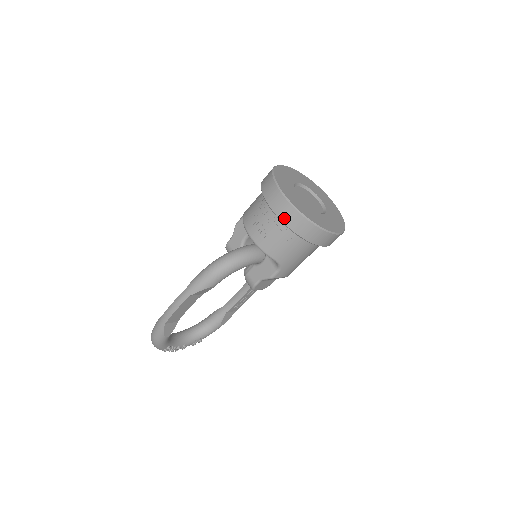
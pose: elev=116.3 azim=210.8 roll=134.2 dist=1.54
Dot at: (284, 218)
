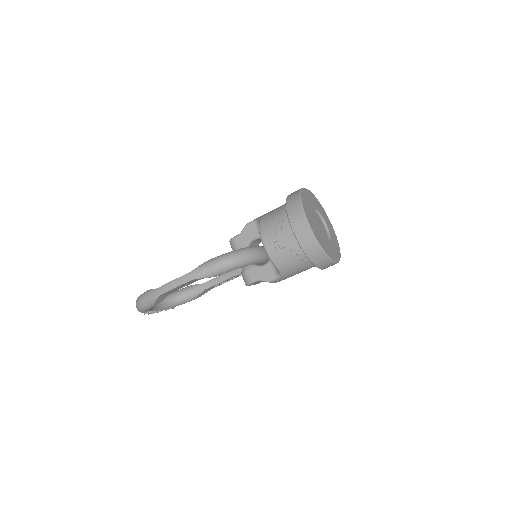
Dot at: (302, 242)
